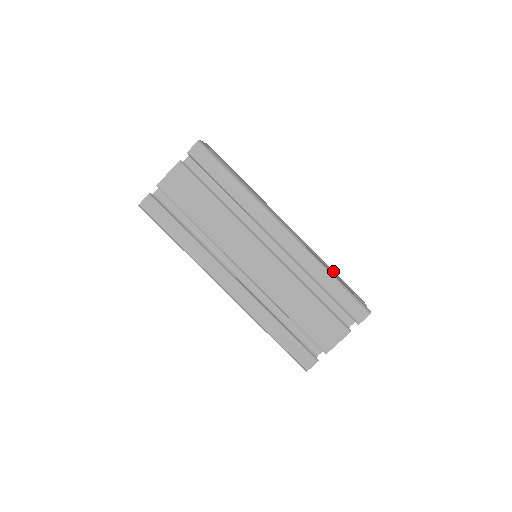
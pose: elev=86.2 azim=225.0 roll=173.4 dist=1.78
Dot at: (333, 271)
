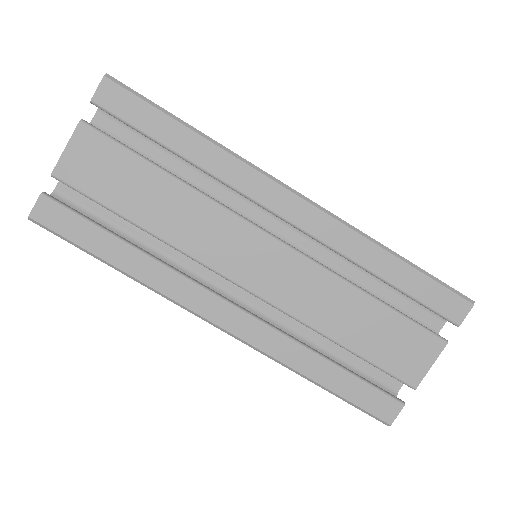
Dot at: occluded
